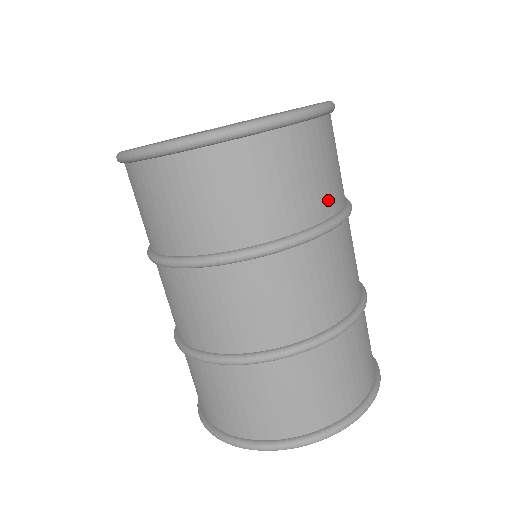
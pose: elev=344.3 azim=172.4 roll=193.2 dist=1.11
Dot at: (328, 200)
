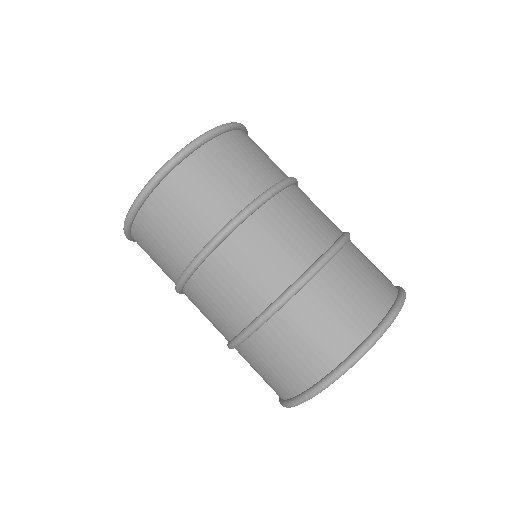
Dot at: (248, 187)
